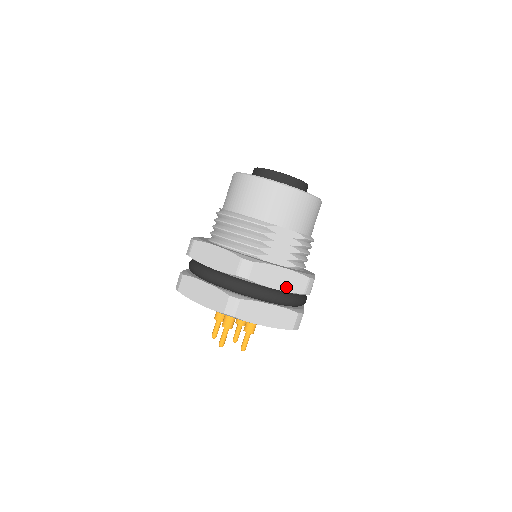
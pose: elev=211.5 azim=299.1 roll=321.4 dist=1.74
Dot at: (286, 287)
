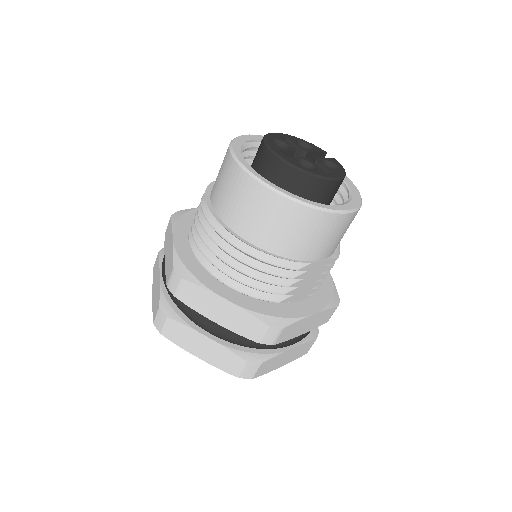
Dot at: (311, 327)
